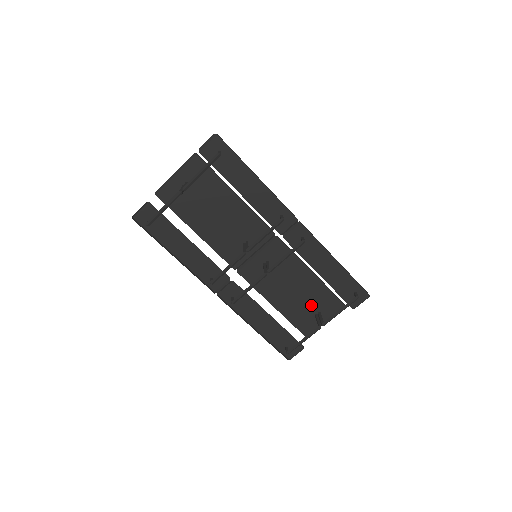
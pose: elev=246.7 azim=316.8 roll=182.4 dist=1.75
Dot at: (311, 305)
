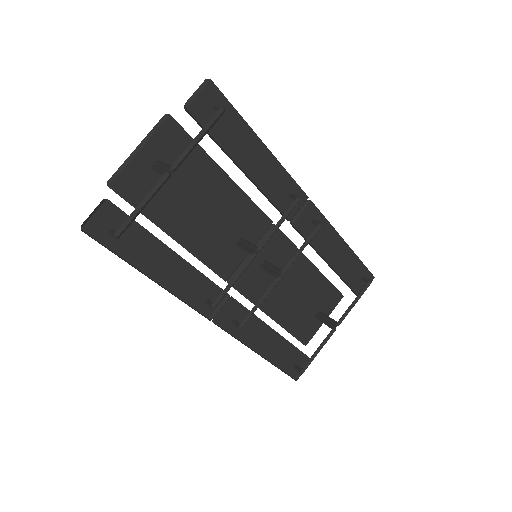
Dot at: (311, 305)
